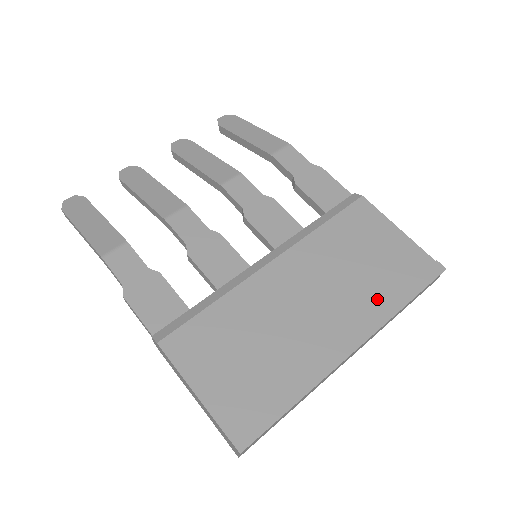
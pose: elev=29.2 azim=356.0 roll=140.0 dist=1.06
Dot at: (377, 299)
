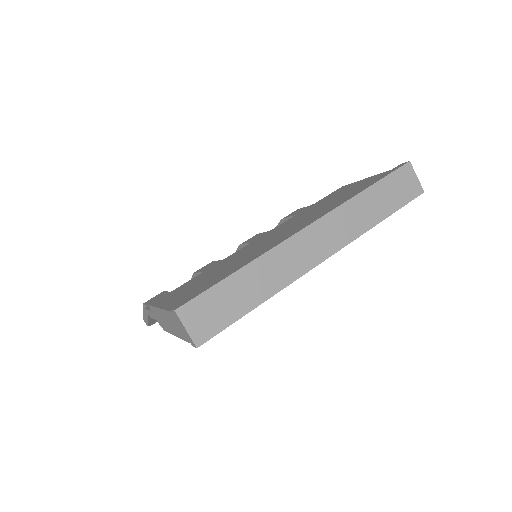
Dot at: occluded
